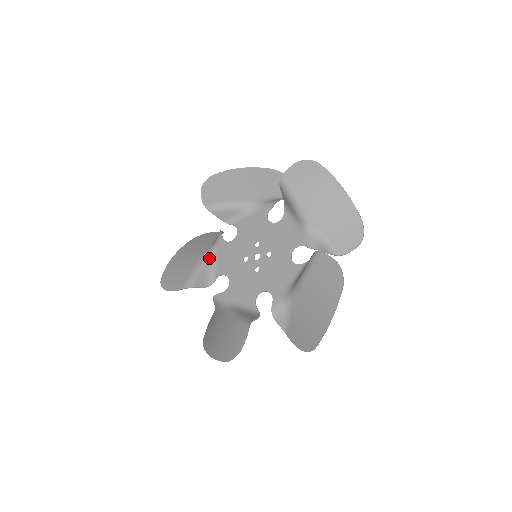
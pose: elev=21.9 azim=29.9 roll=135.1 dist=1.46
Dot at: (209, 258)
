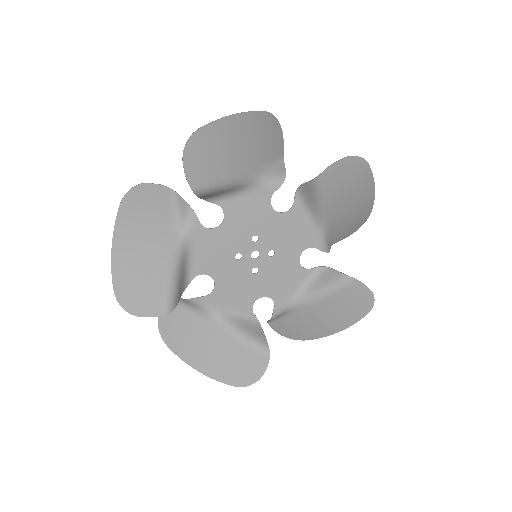
Dot at: (183, 253)
